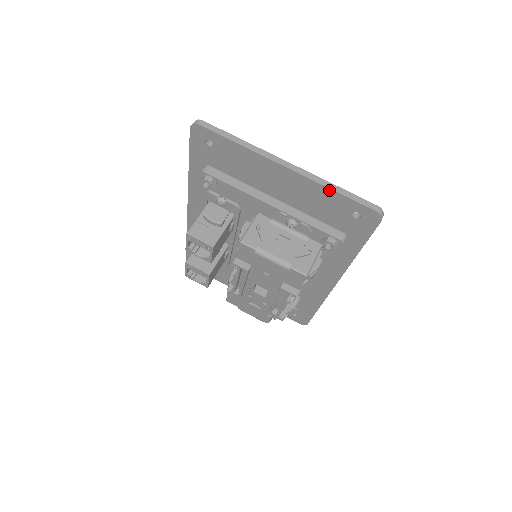
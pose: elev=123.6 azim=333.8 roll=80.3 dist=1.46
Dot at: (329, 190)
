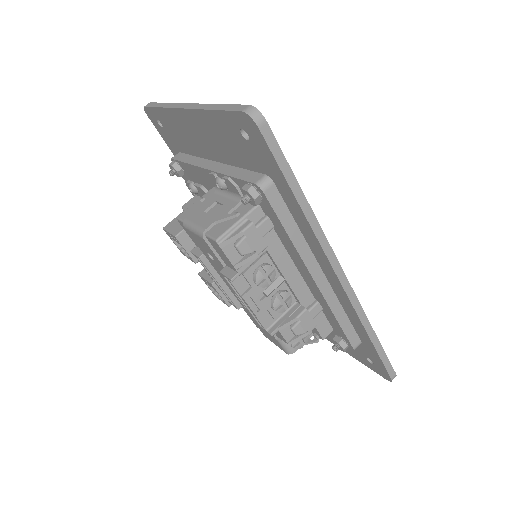
Dot at: (210, 113)
